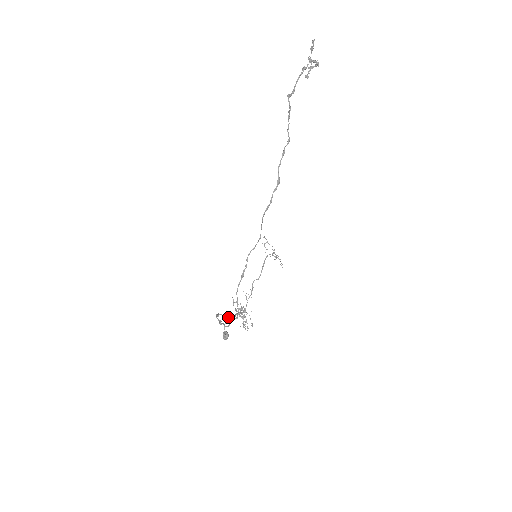
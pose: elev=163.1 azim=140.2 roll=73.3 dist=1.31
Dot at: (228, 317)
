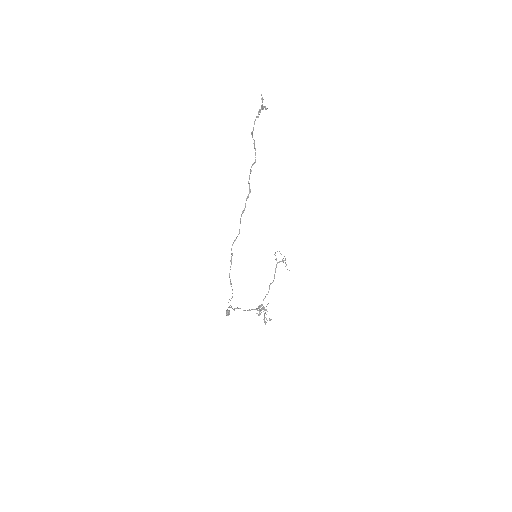
Dot at: occluded
